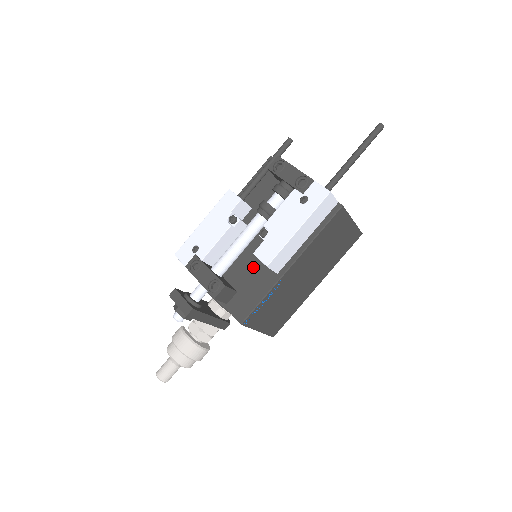
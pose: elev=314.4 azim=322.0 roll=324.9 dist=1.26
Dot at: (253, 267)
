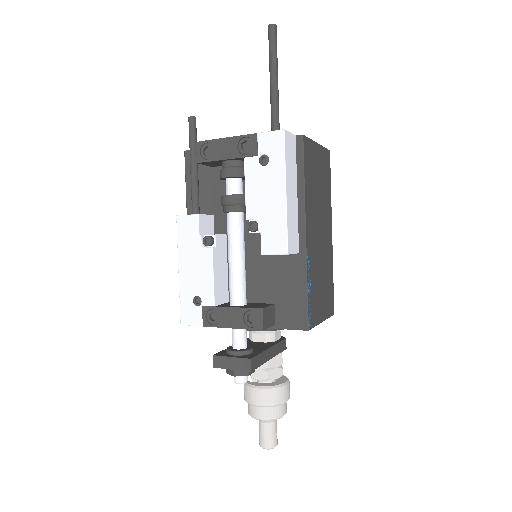
Dot at: (268, 268)
